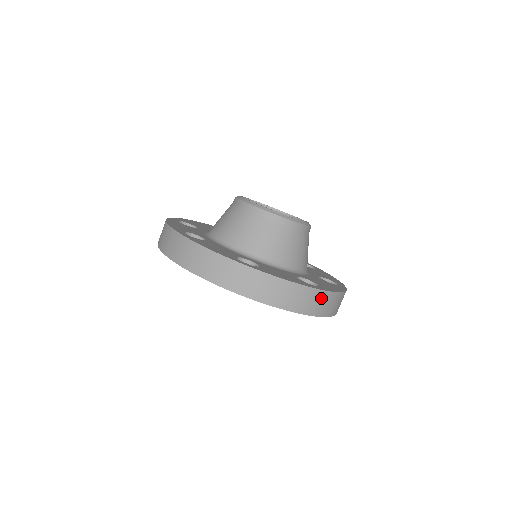
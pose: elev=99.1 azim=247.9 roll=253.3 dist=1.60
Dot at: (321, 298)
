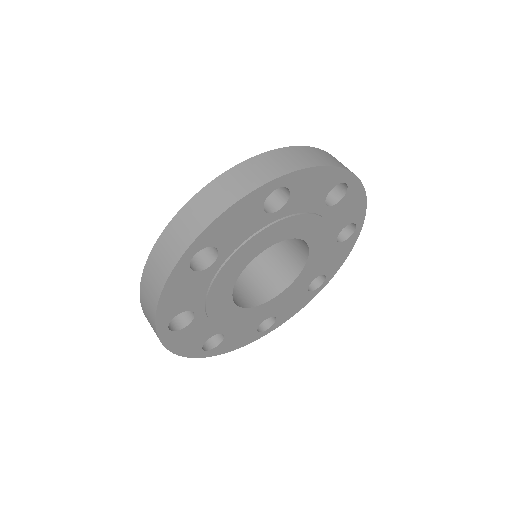
Dot at: occluded
